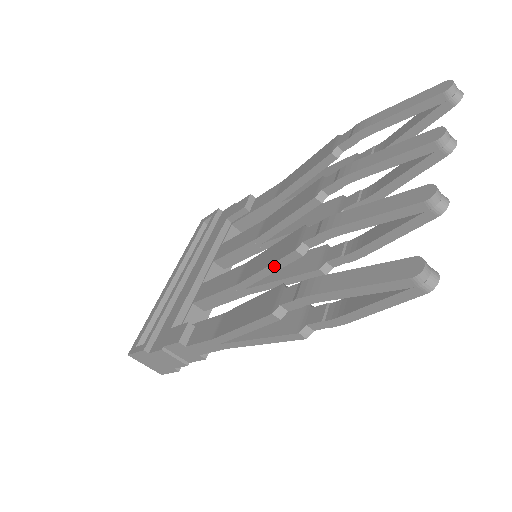
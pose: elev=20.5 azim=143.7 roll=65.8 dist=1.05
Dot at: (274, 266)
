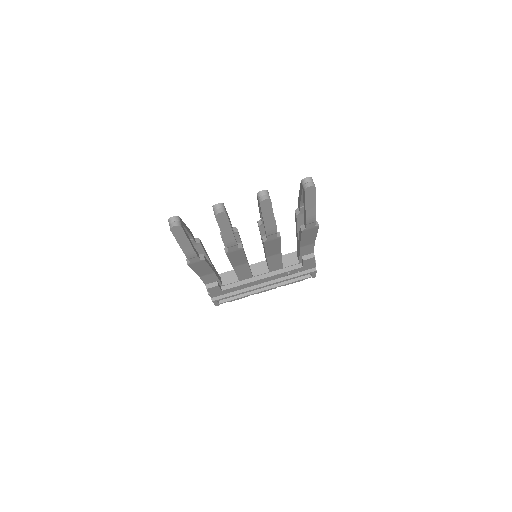
Dot at: occluded
